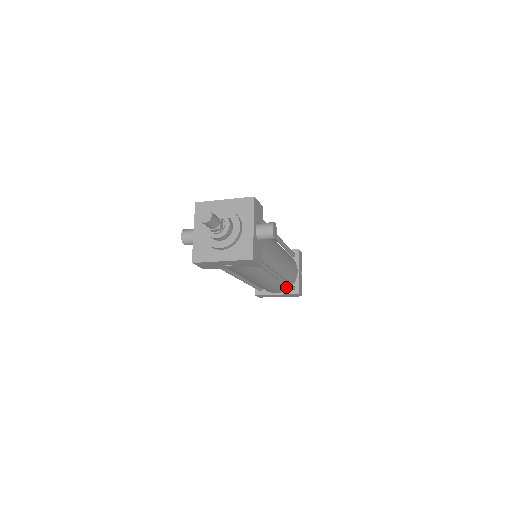
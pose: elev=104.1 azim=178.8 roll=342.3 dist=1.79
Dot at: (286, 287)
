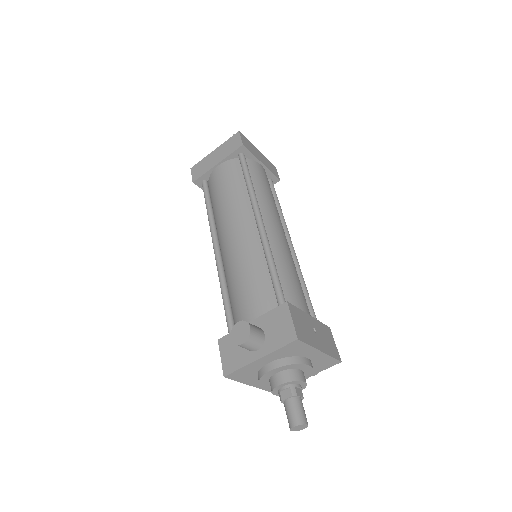
Dot at: occluded
